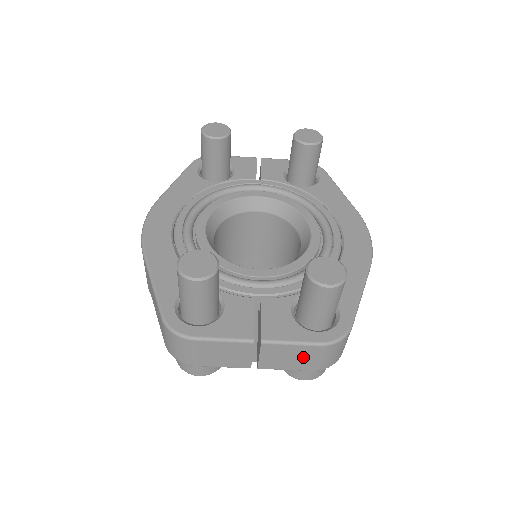
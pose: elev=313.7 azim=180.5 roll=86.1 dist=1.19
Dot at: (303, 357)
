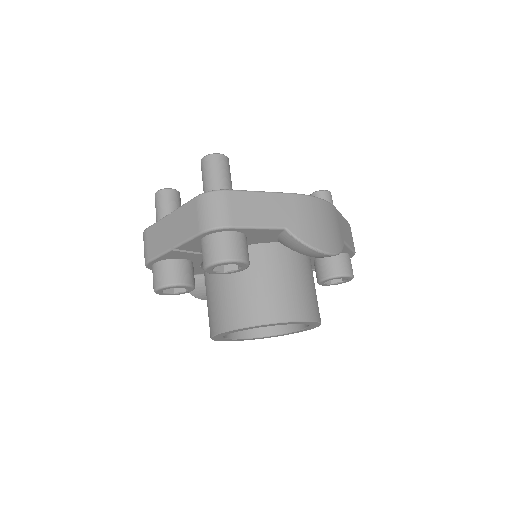
Dot at: (191, 217)
